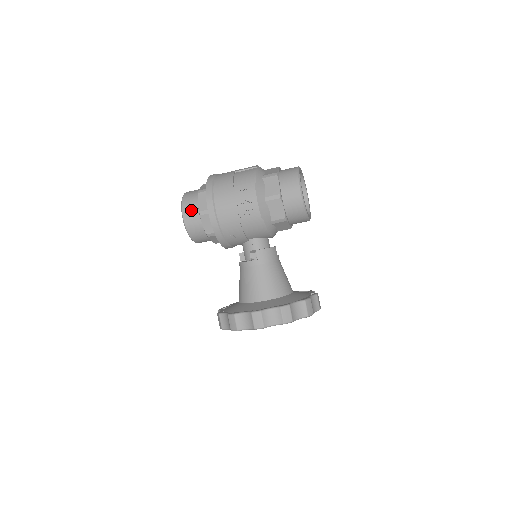
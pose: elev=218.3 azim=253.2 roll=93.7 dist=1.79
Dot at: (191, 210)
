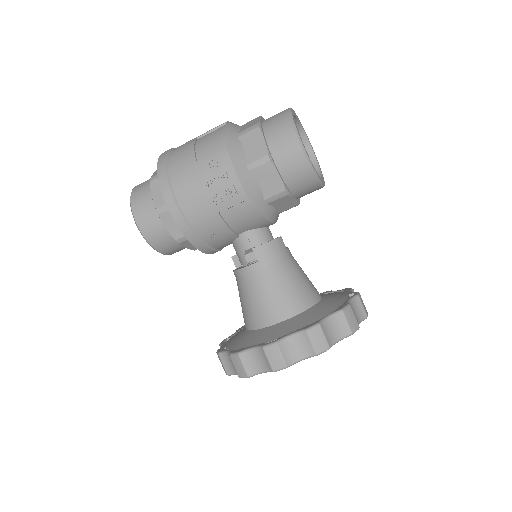
Dot at: (145, 209)
